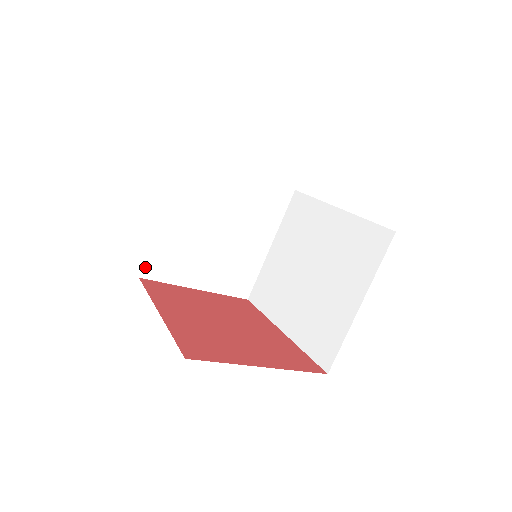
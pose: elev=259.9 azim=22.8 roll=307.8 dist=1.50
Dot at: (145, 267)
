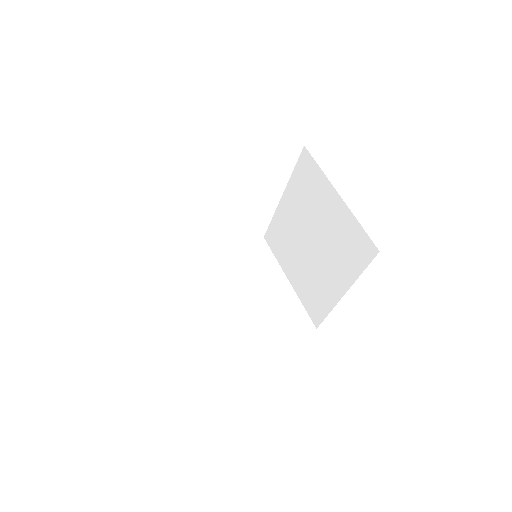
Dot at: (207, 356)
